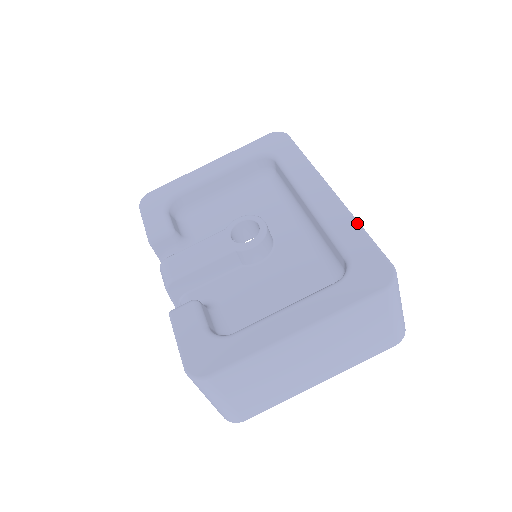
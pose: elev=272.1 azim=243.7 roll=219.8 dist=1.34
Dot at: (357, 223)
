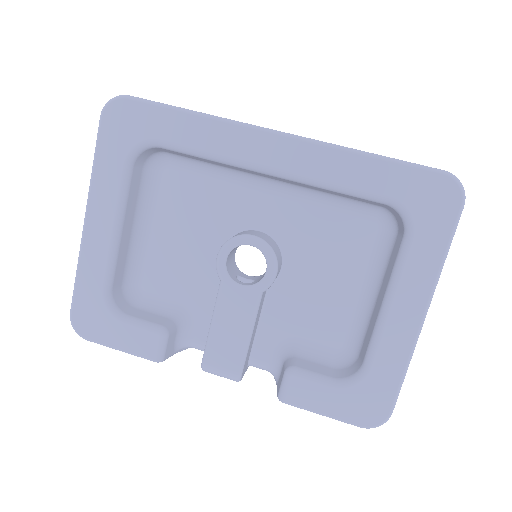
Dot at: (358, 154)
